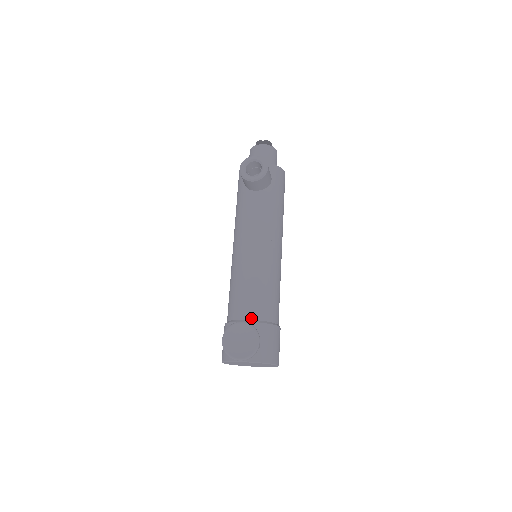
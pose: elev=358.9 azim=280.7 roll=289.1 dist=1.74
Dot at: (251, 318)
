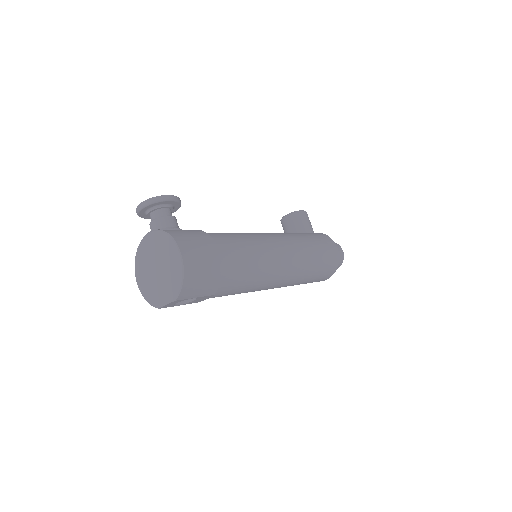
Dot at: occluded
